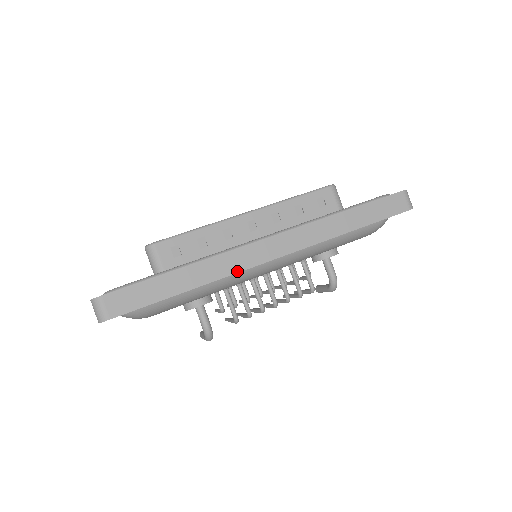
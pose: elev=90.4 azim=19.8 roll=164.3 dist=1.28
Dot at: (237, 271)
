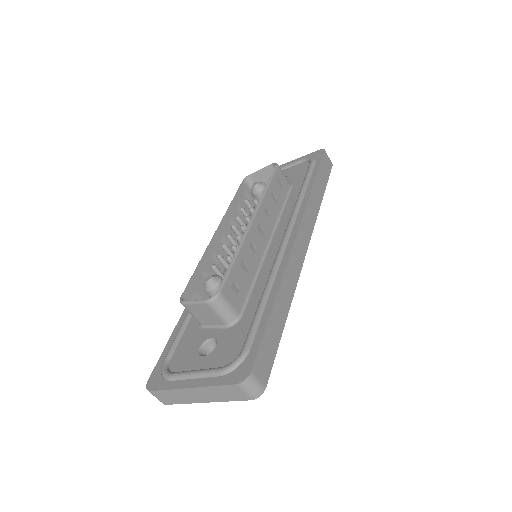
Dot at: (298, 276)
